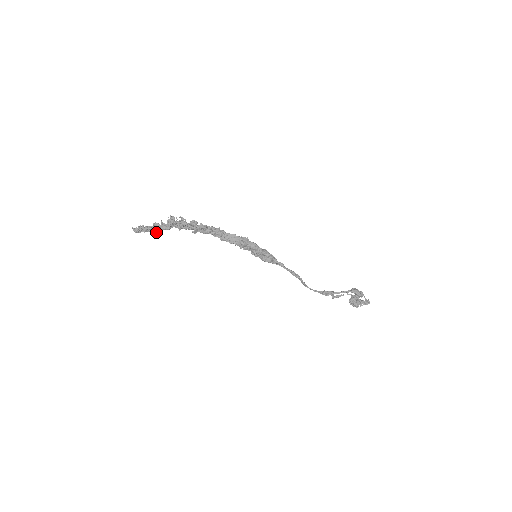
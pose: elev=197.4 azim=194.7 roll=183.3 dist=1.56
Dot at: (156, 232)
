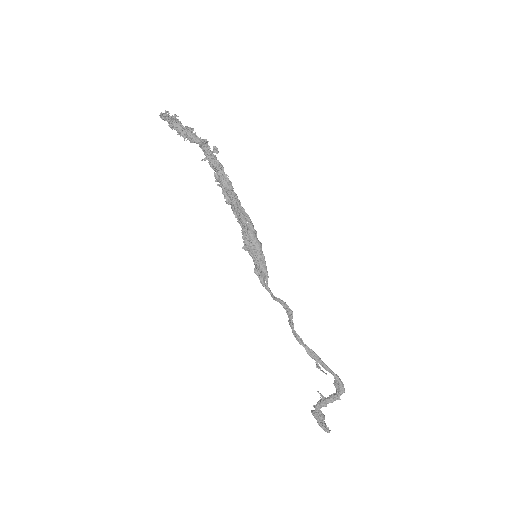
Dot at: (183, 136)
